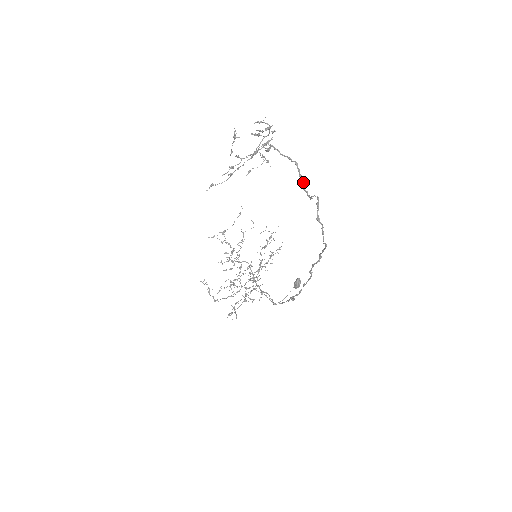
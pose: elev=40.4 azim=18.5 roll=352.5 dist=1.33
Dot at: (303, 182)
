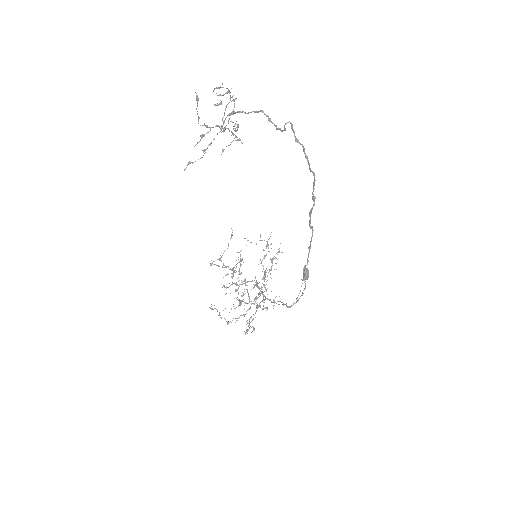
Dot at: (274, 124)
